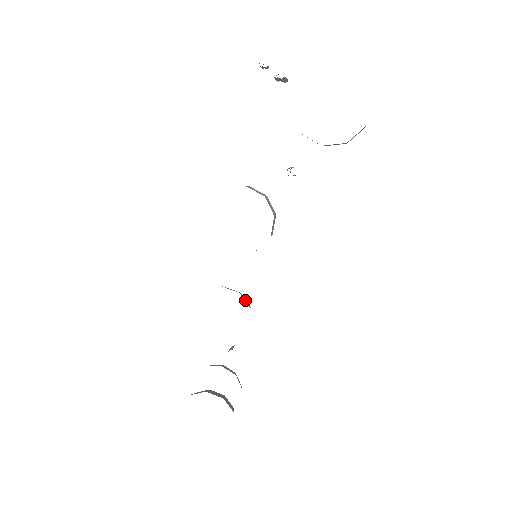
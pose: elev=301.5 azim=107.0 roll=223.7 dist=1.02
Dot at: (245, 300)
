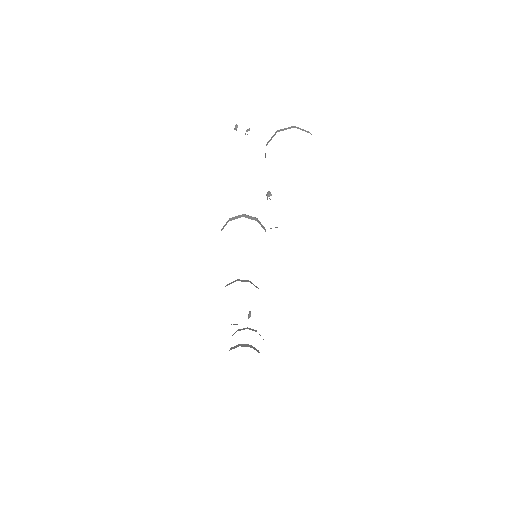
Dot at: (254, 285)
